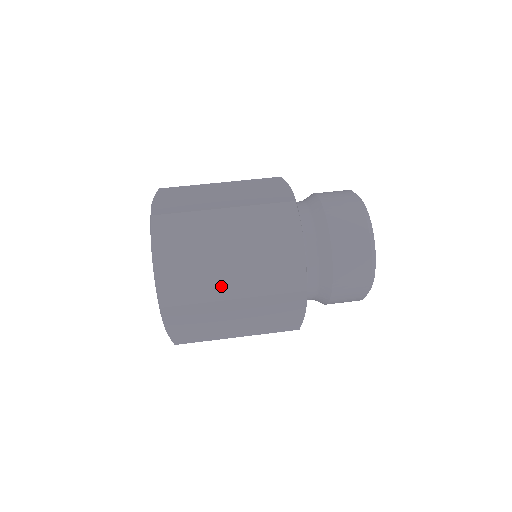
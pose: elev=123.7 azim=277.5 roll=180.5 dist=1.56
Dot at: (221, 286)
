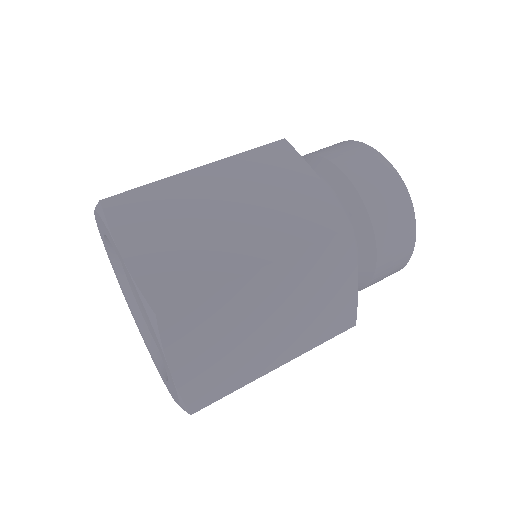
Dot at: (264, 360)
